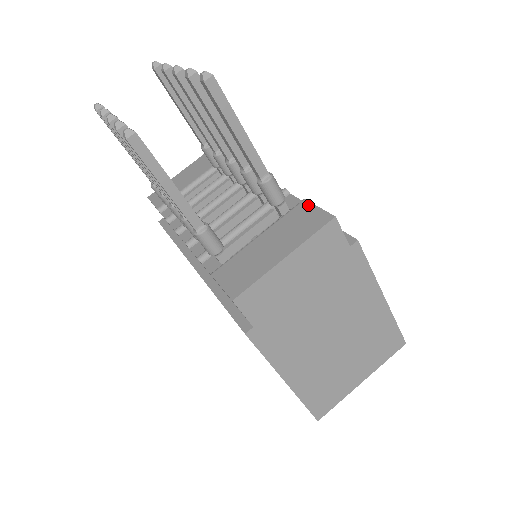
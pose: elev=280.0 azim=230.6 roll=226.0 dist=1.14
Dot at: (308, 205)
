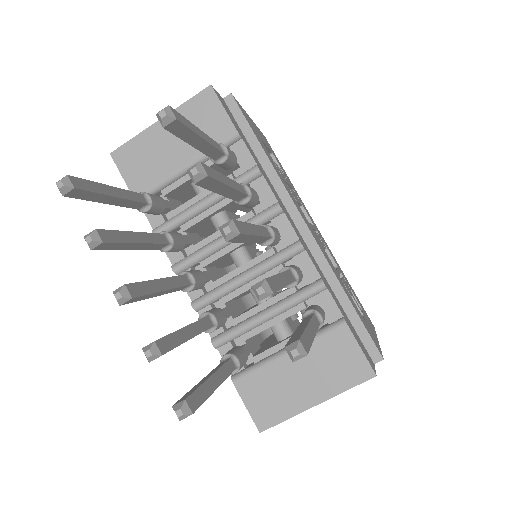
Dot at: (349, 338)
